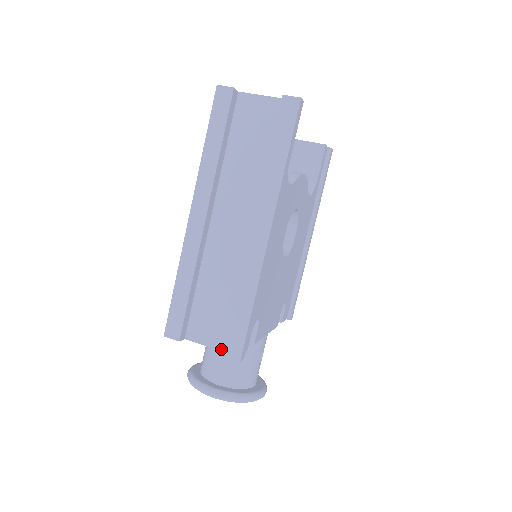
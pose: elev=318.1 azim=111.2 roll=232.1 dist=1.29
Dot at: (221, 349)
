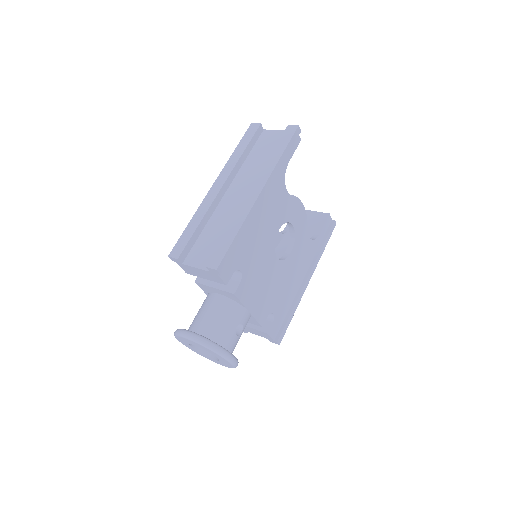
Dot at: (206, 269)
